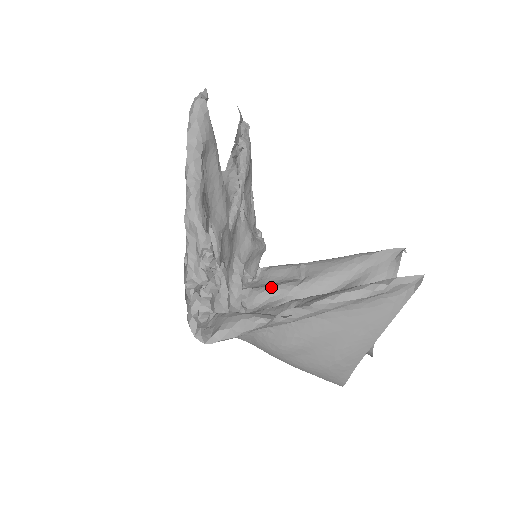
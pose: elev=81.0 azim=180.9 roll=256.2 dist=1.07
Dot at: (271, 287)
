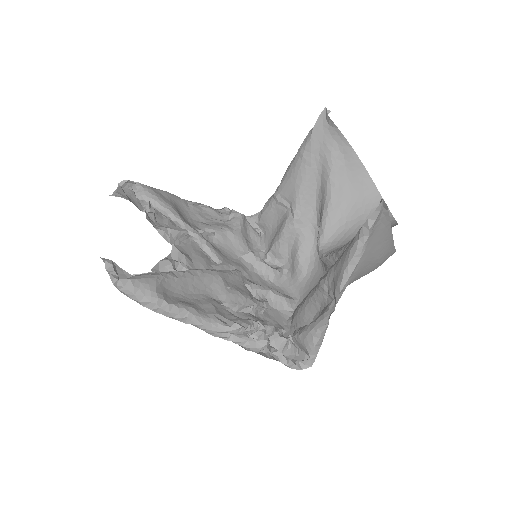
Dot at: (280, 238)
